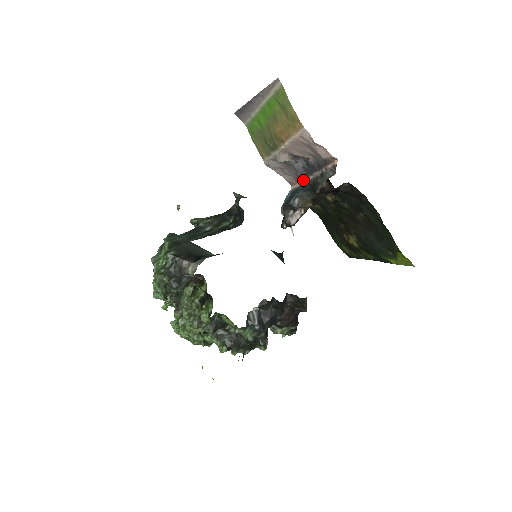
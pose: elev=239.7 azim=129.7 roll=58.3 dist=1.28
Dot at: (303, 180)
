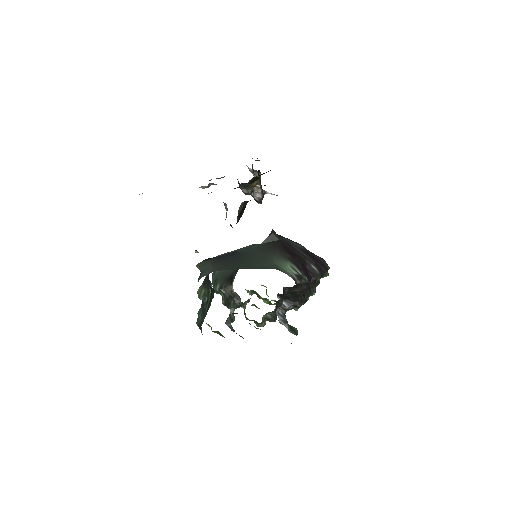
Dot at: occluded
